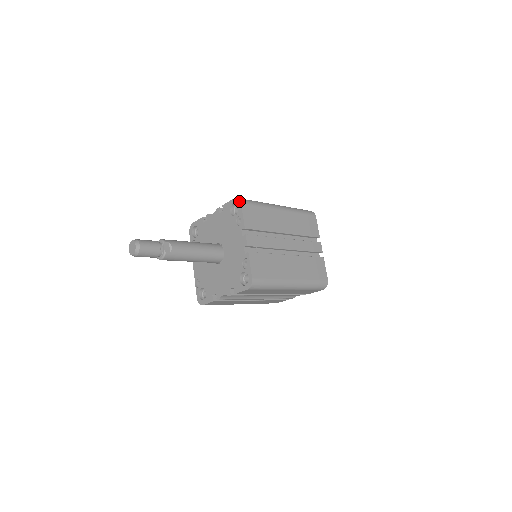
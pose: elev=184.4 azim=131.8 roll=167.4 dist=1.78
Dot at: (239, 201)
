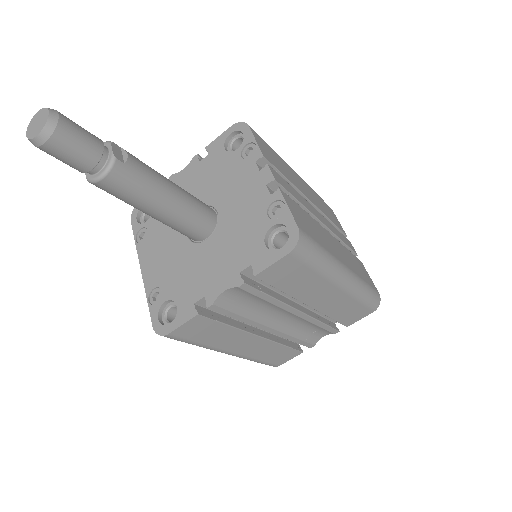
Dot at: (243, 124)
